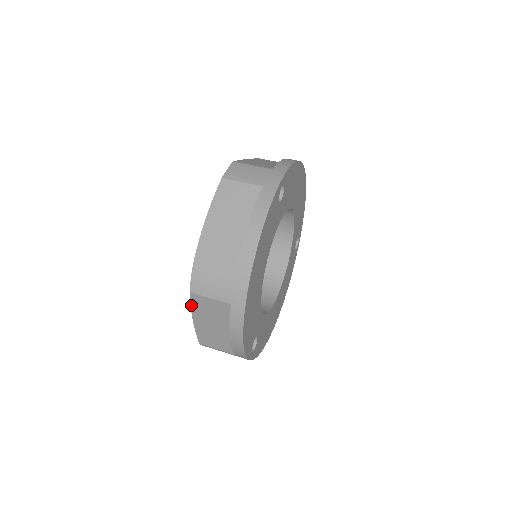
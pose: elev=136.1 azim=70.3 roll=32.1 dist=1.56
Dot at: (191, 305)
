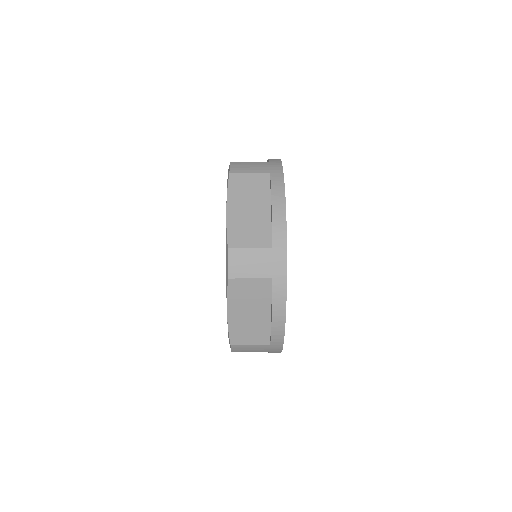
Dot at: (228, 295)
